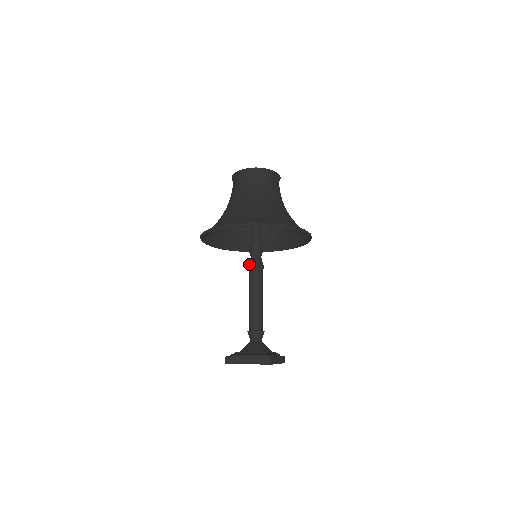
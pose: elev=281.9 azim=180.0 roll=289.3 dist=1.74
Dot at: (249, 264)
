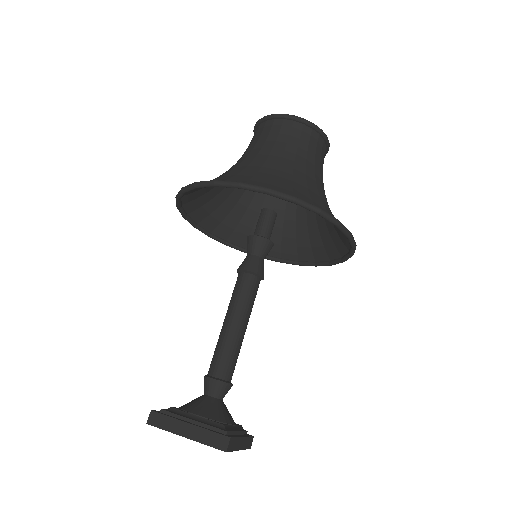
Dot at: (241, 265)
